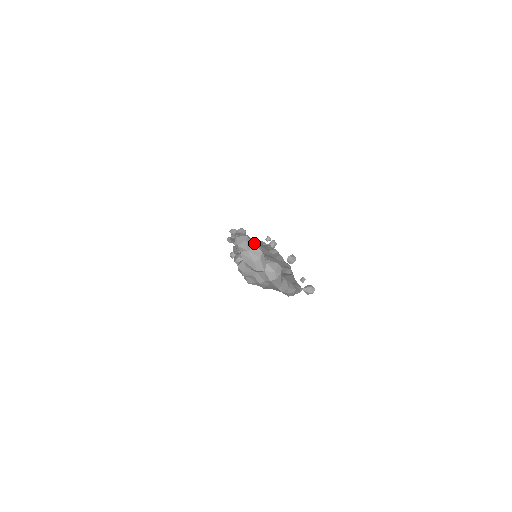
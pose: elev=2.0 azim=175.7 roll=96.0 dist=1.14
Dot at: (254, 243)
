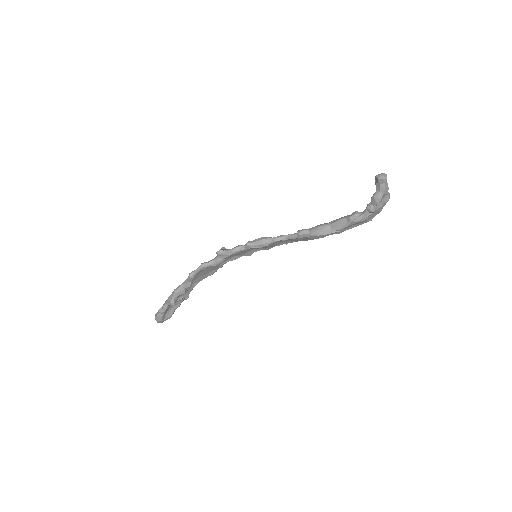
Dot at: occluded
